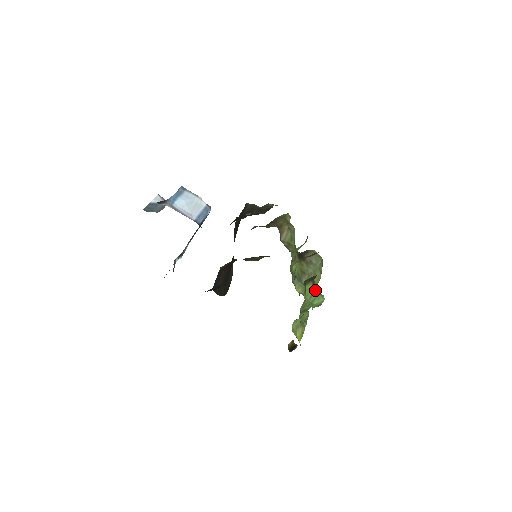
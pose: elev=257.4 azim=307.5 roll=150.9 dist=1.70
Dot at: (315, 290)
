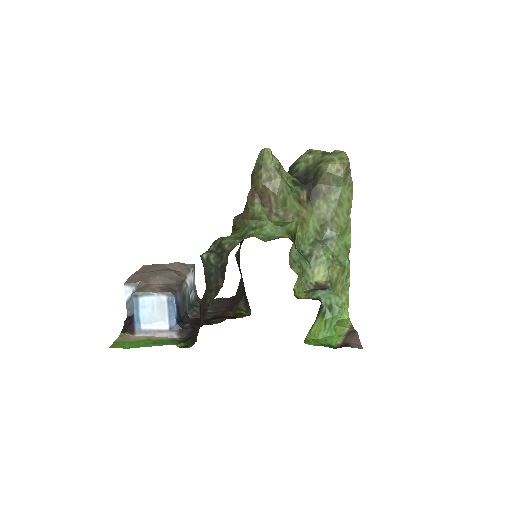
Dot at: (328, 313)
